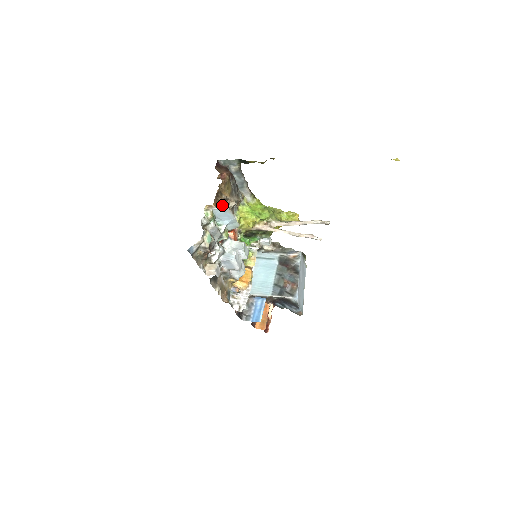
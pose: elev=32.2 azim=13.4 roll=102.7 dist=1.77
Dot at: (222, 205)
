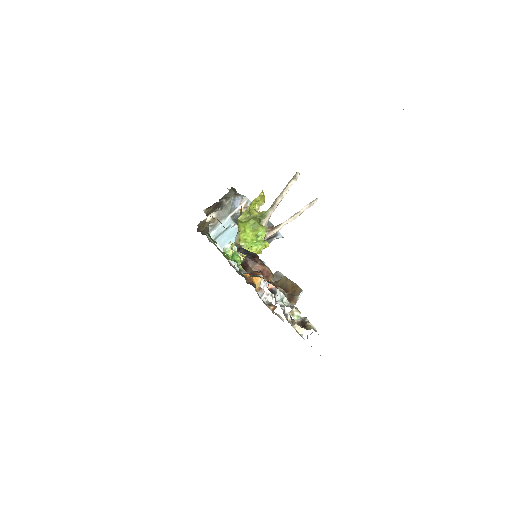
Dot at: occluded
